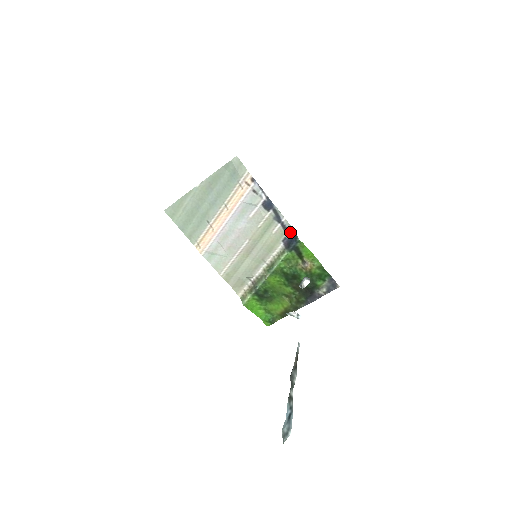
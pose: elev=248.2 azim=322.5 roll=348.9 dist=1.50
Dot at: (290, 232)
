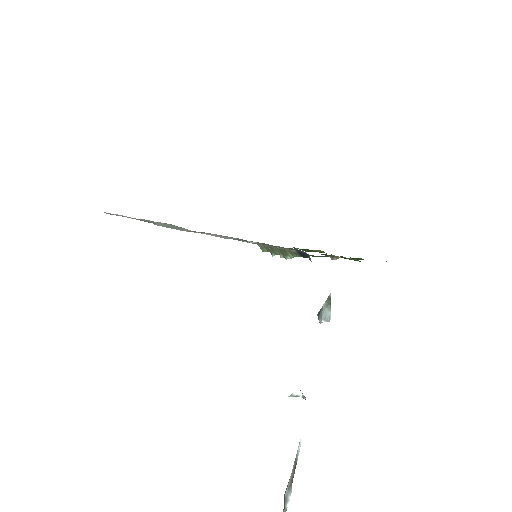
Dot at: occluded
